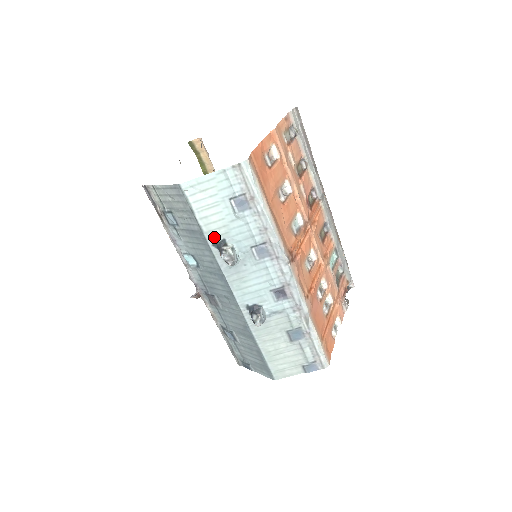
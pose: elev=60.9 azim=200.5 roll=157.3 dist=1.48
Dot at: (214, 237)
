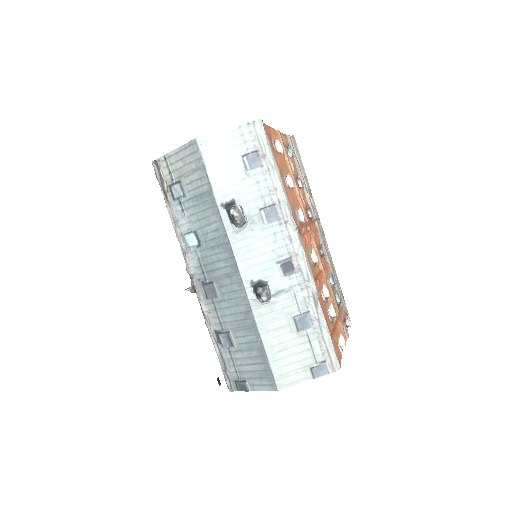
Dot at: (223, 197)
